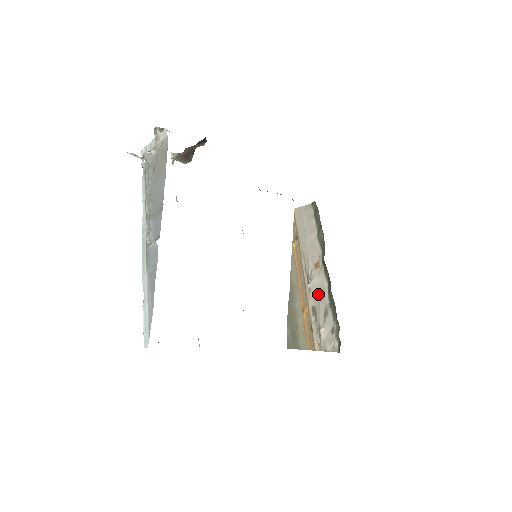
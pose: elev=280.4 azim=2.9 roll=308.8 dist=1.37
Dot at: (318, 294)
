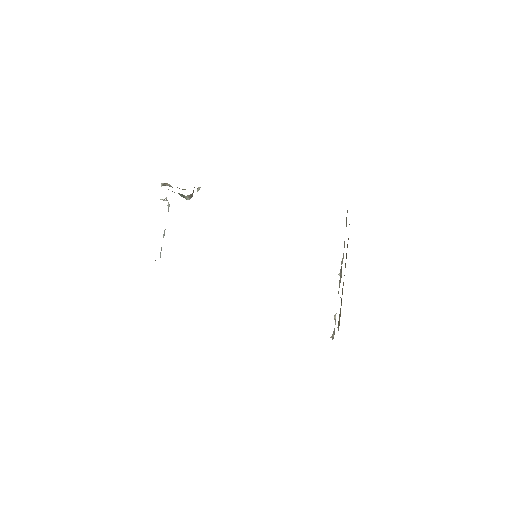
Dot at: occluded
